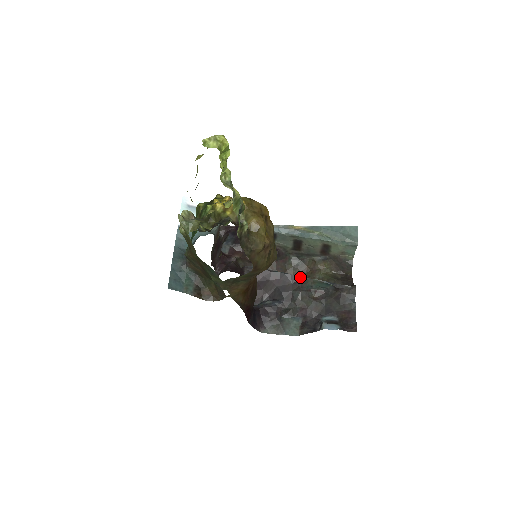
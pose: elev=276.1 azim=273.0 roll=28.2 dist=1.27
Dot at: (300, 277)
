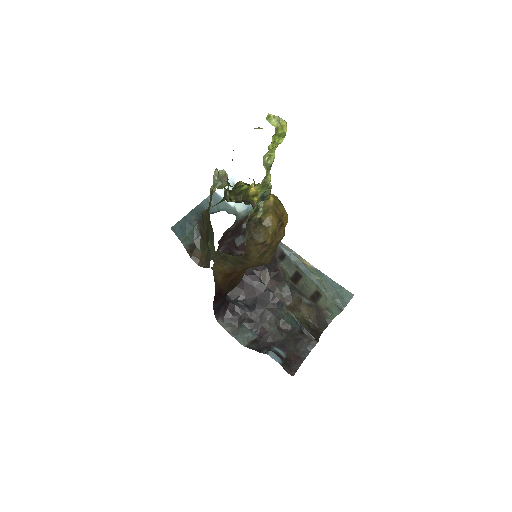
Dot at: (280, 302)
